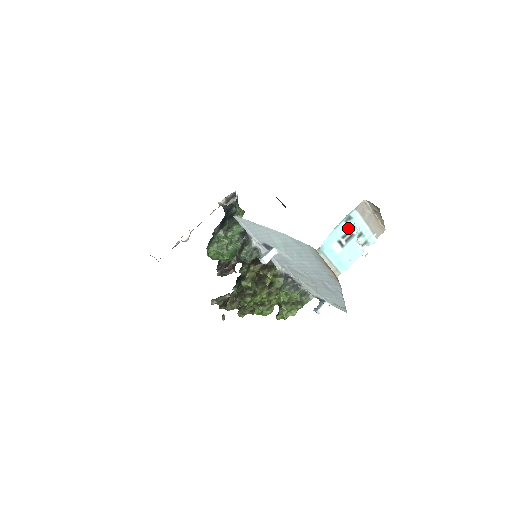
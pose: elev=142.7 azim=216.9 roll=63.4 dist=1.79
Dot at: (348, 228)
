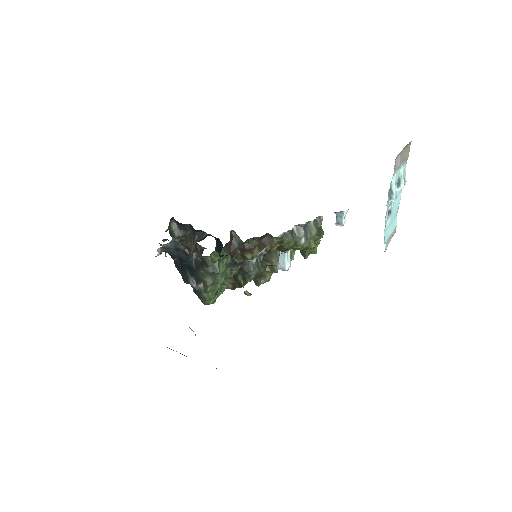
Dot at: (393, 199)
